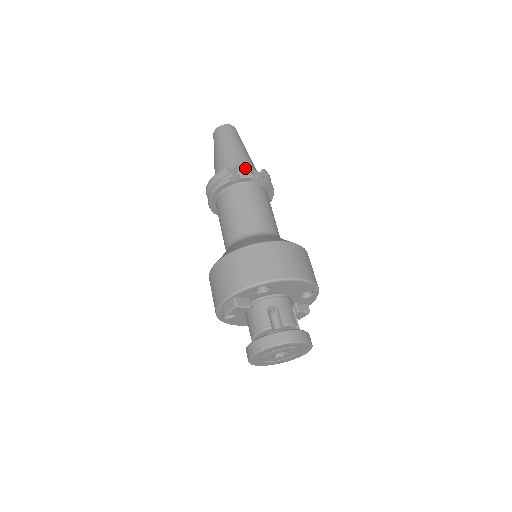
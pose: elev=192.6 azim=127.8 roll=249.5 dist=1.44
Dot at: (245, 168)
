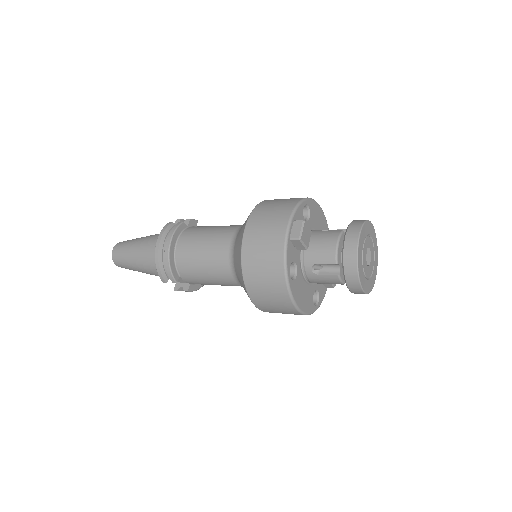
Dot at: (184, 220)
